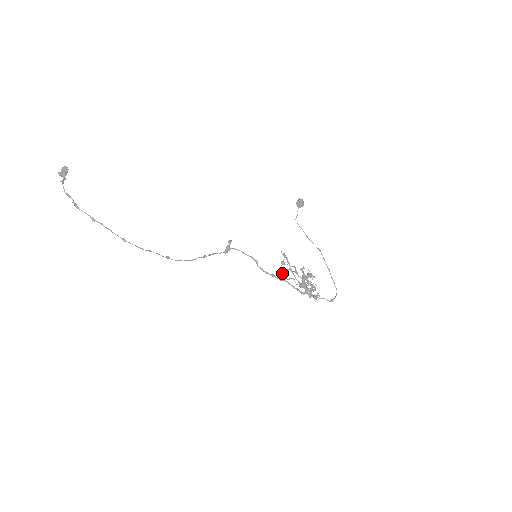
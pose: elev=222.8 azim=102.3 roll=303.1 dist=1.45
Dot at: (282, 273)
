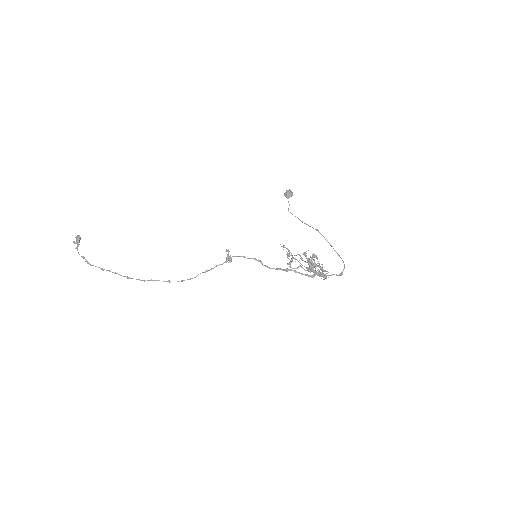
Dot at: (288, 264)
